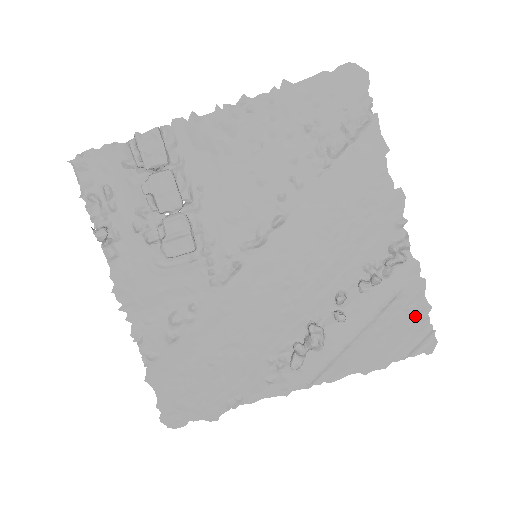
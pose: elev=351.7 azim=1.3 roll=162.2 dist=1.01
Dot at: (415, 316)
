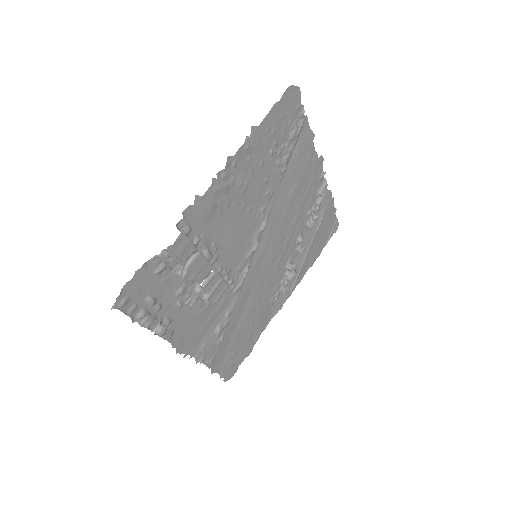
Dot at: (330, 219)
